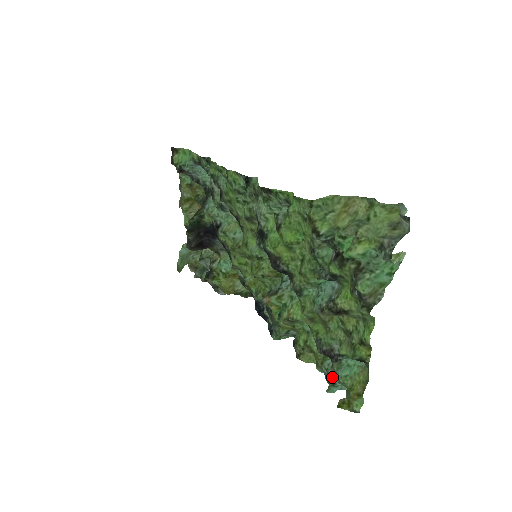
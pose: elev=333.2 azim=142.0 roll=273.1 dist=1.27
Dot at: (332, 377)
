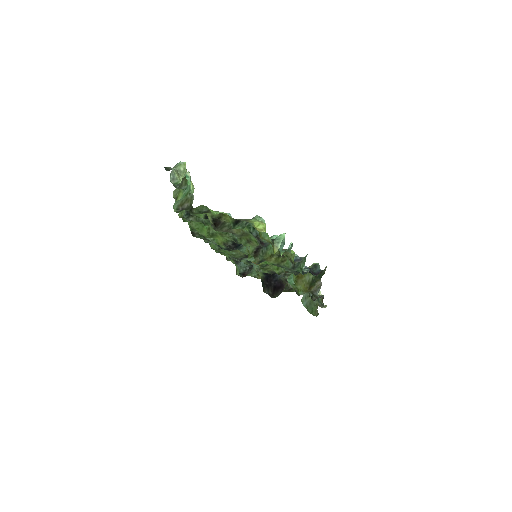
Dot at: occluded
